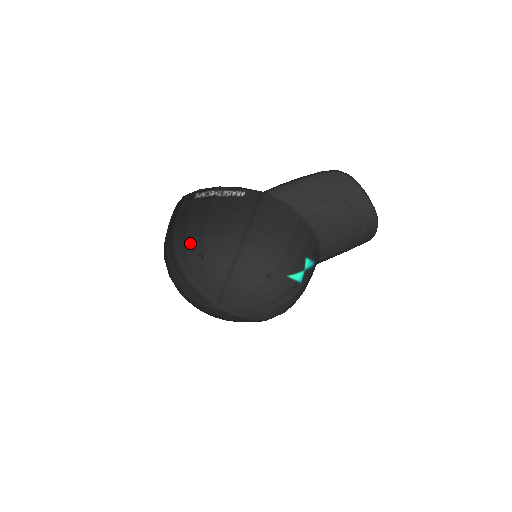
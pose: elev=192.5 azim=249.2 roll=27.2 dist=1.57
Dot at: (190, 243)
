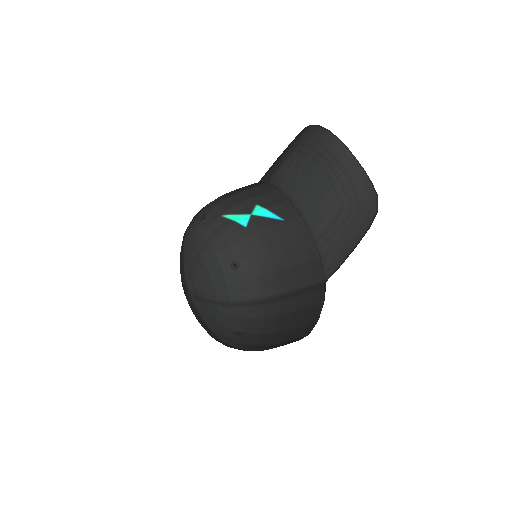
Dot at: occluded
